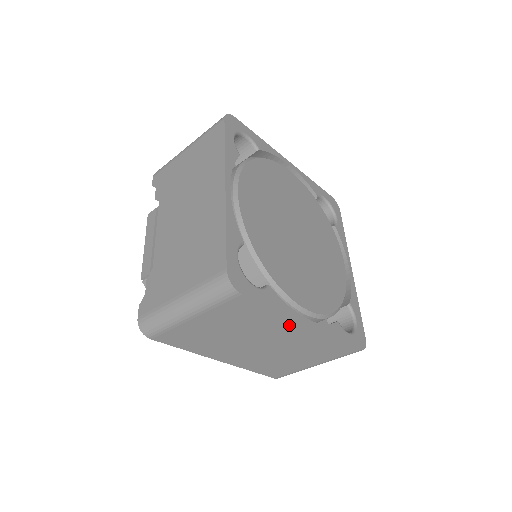
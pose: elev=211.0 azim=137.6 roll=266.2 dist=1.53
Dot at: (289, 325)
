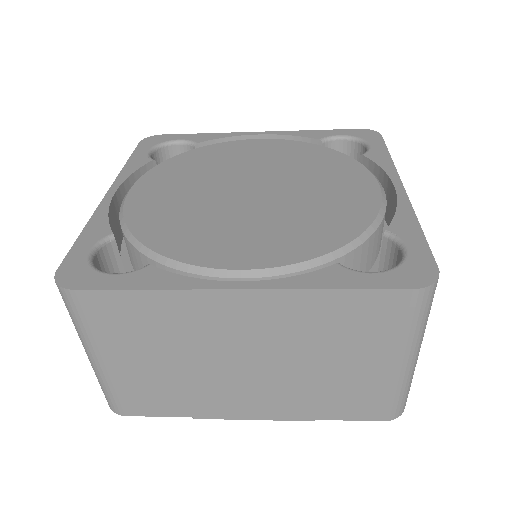
Dot at: (213, 306)
